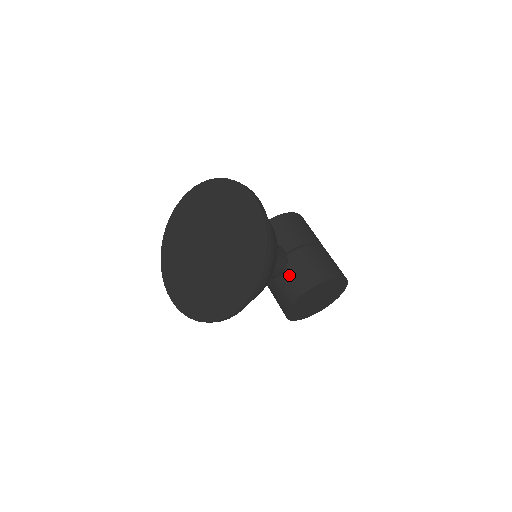
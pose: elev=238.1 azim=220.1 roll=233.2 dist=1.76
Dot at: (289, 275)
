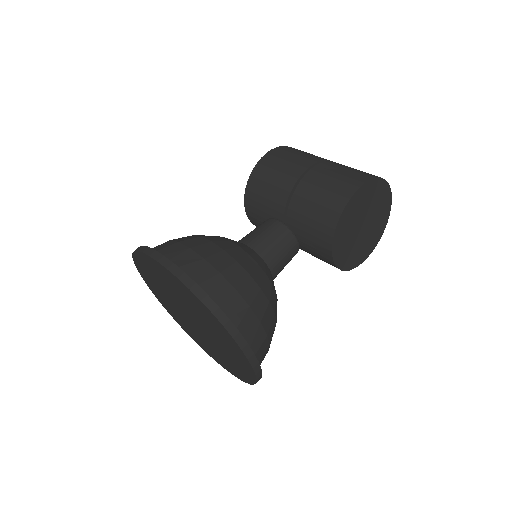
Dot at: (305, 239)
